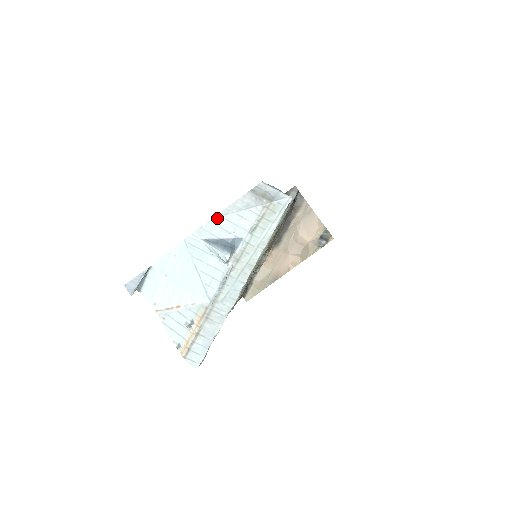
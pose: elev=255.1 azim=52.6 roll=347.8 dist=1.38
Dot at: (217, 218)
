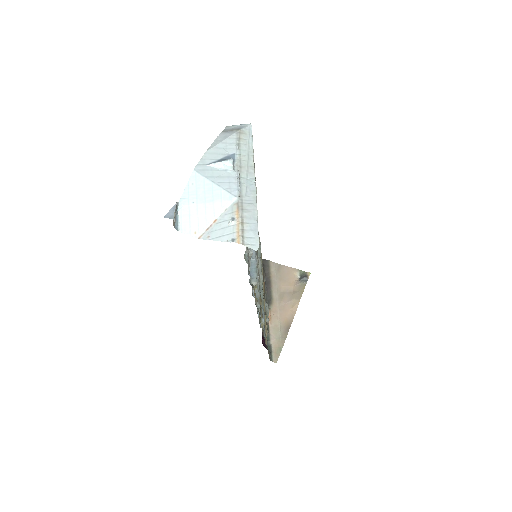
Dot at: (209, 150)
